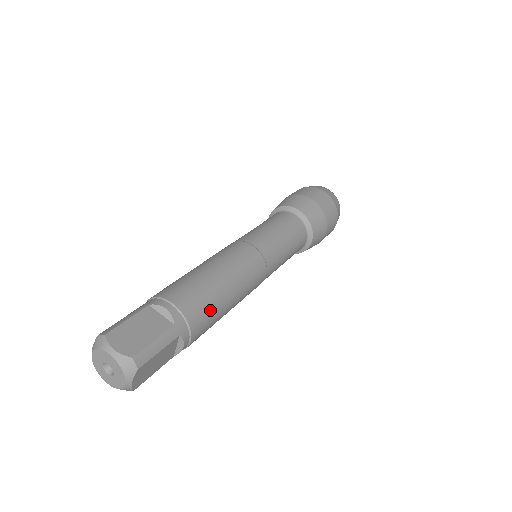
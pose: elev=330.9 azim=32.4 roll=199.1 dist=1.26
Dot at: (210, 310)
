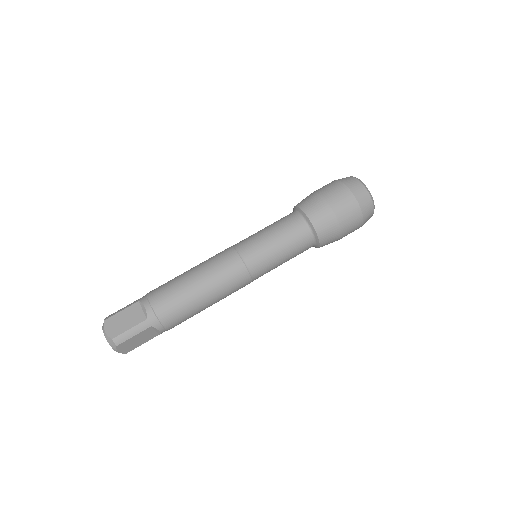
Dot at: occluded
